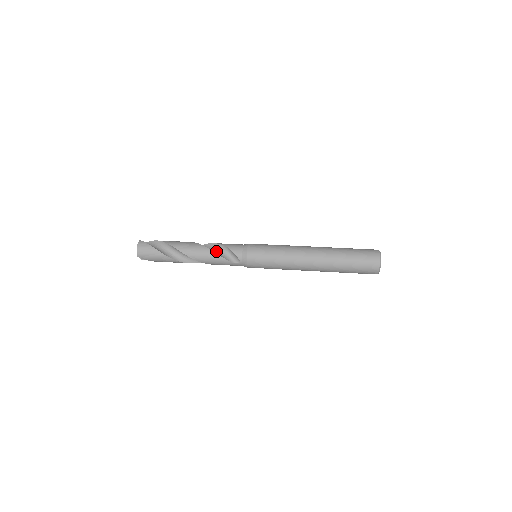
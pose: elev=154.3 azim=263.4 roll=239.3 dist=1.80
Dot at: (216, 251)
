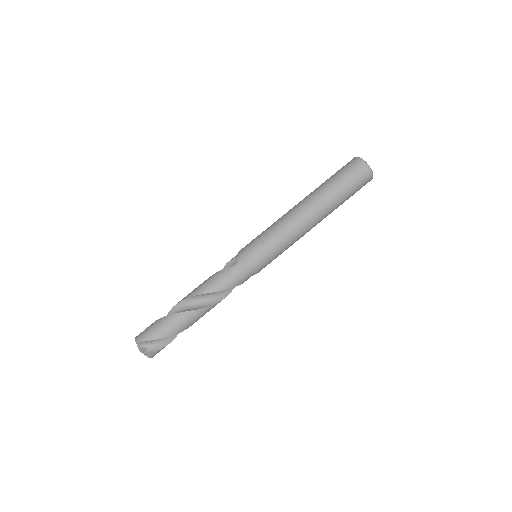
Dot at: (224, 292)
